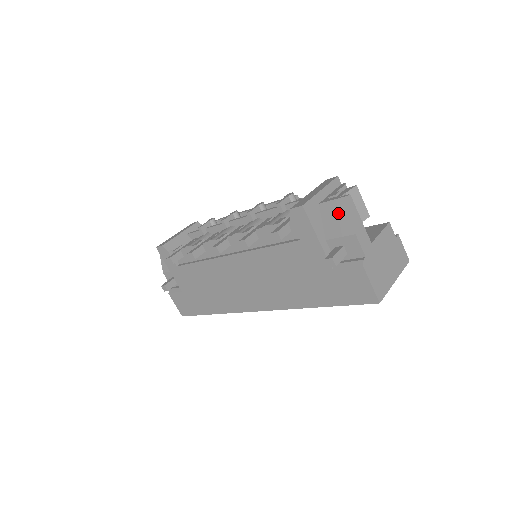
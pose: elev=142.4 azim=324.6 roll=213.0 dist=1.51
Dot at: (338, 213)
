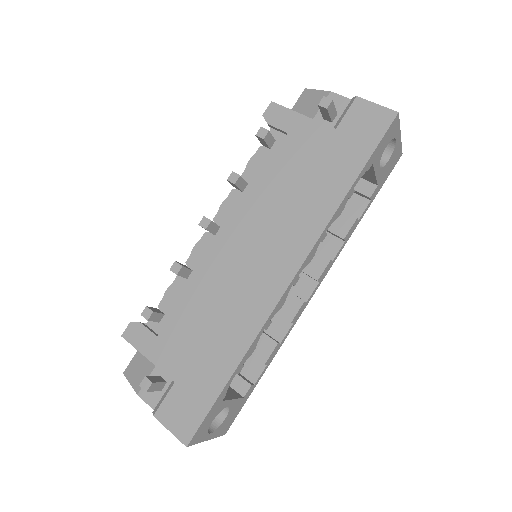
Dot at: (306, 102)
